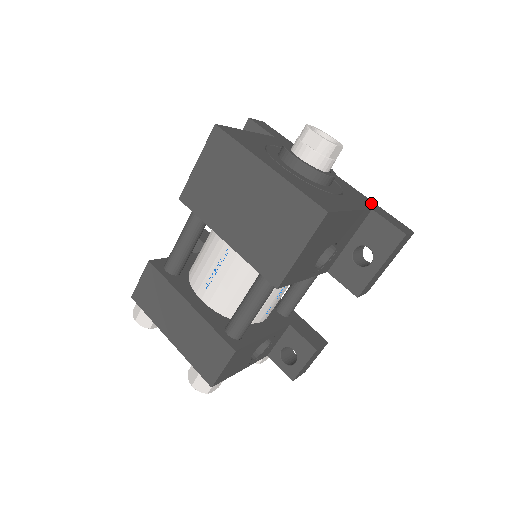
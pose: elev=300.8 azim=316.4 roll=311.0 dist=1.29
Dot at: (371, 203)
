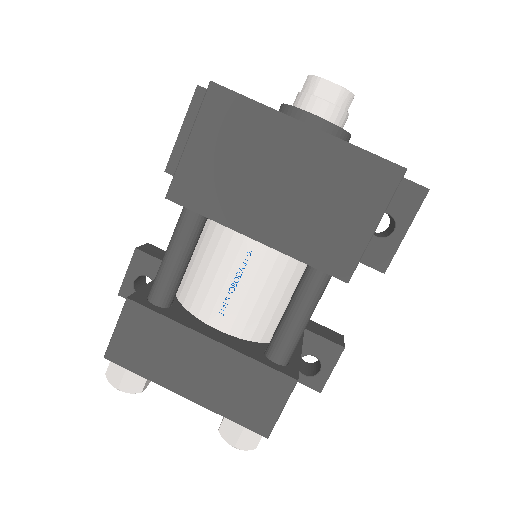
Dot at: occluded
